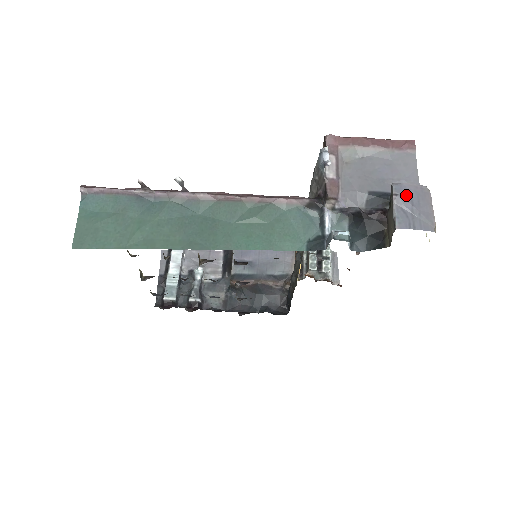
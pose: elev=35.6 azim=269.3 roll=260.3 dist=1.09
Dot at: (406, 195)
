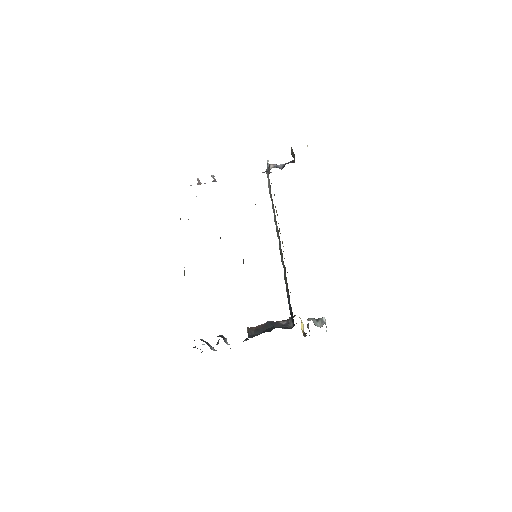
Dot at: occluded
